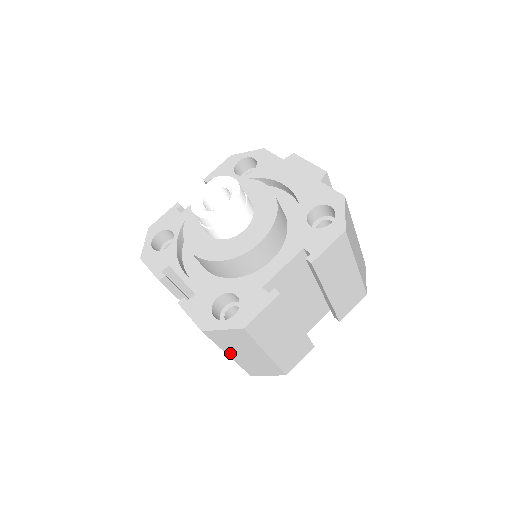
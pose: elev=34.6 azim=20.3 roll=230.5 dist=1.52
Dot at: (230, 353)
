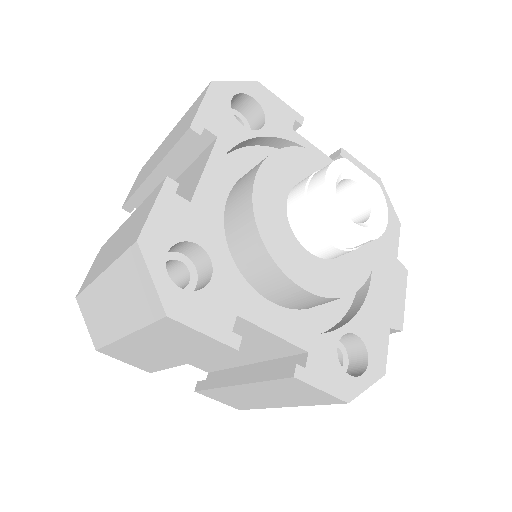
Dot at: (107, 277)
